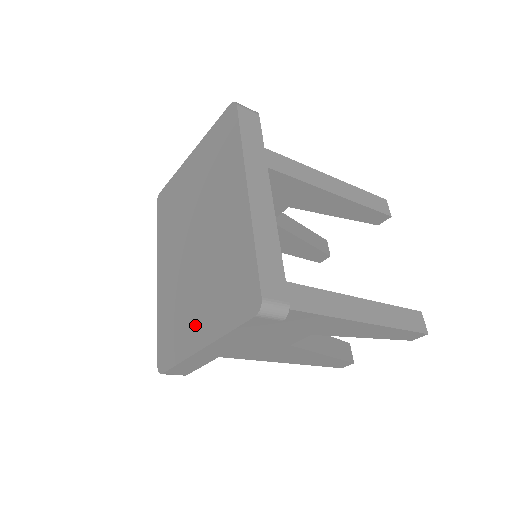
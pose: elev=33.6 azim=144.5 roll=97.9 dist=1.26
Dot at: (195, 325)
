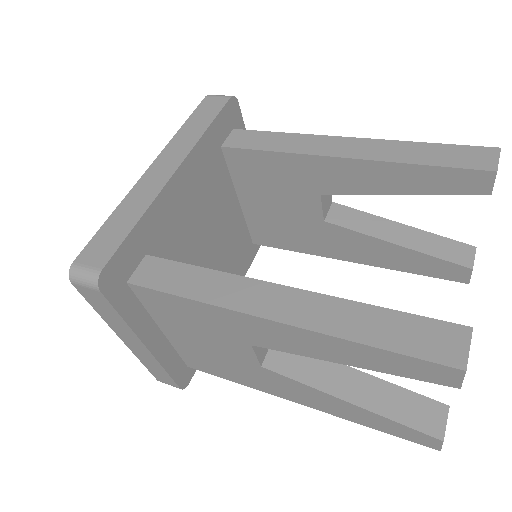
Dot at: occluded
